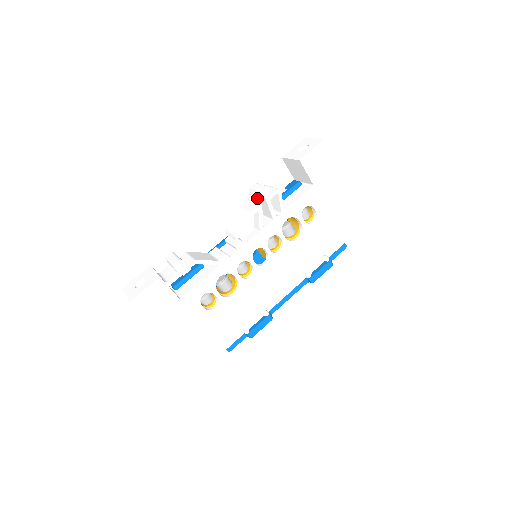
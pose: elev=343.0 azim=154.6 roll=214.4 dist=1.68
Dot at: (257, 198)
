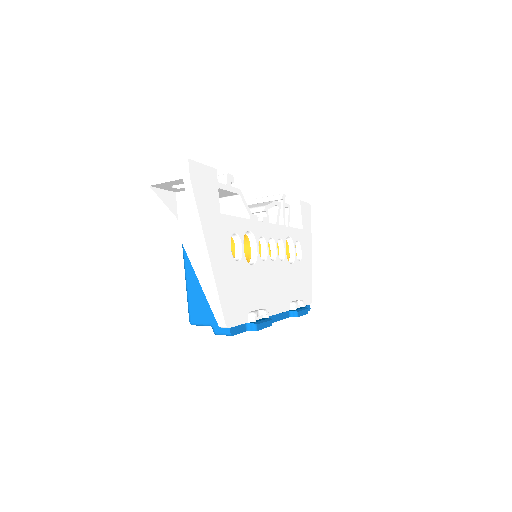
Dot at: occluded
